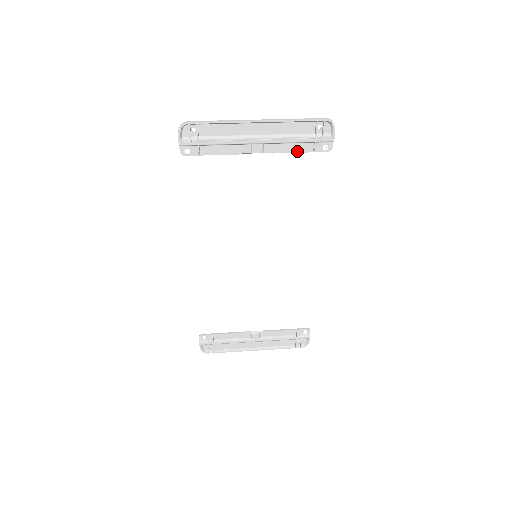
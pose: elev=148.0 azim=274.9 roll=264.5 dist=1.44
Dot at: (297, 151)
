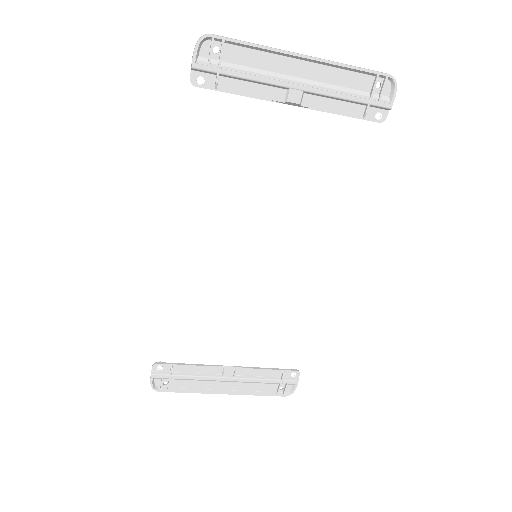
Dot at: (343, 113)
